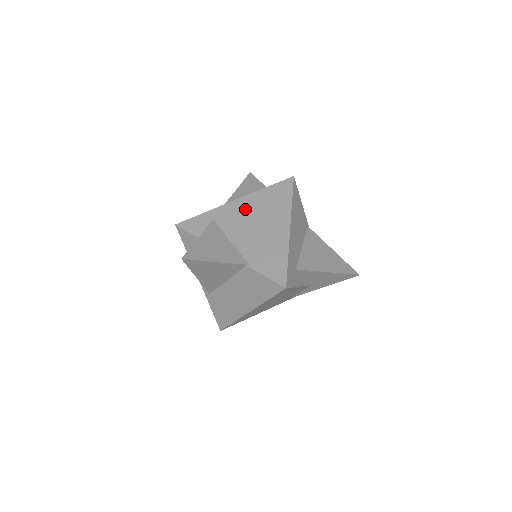
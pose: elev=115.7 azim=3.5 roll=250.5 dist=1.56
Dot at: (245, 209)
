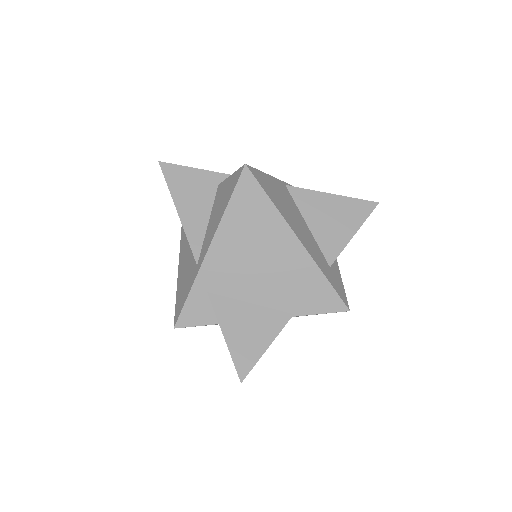
Dot at: (230, 254)
